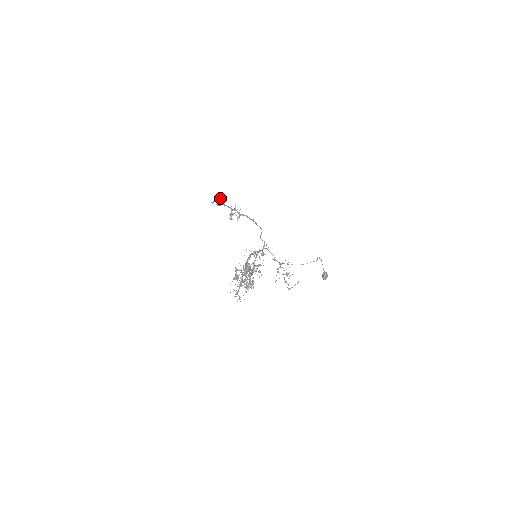
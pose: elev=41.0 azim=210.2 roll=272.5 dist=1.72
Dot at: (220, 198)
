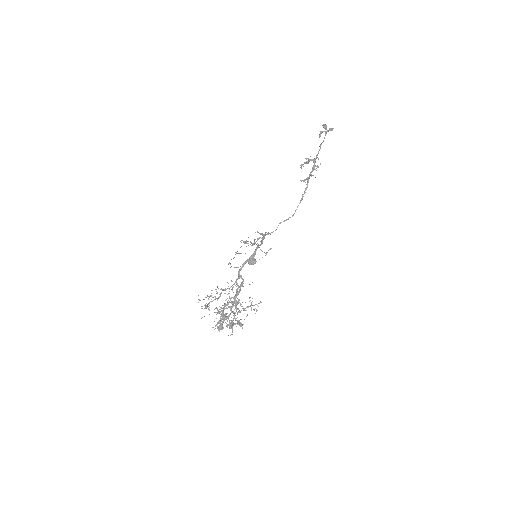
Dot at: occluded
